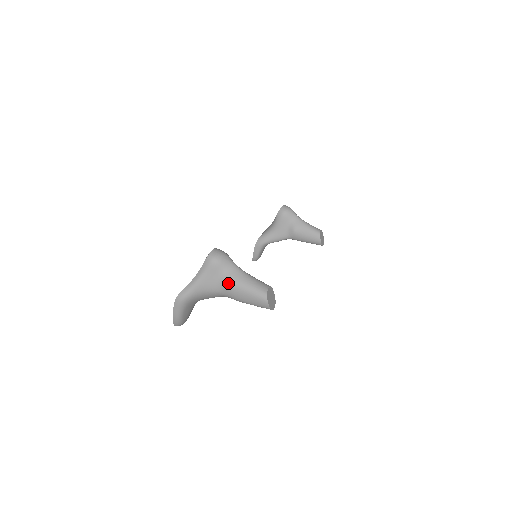
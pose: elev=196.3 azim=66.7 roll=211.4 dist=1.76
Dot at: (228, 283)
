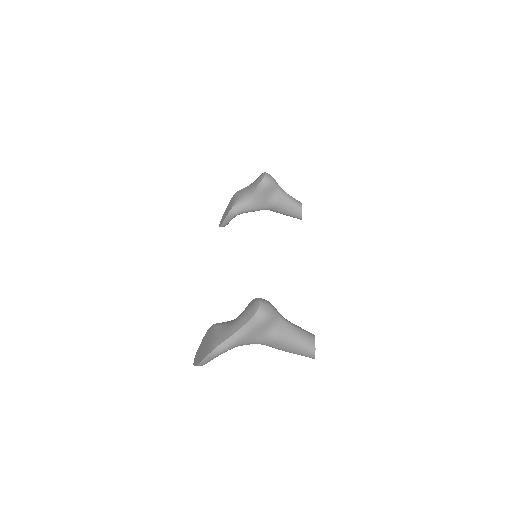
Dot at: (275, 339)
